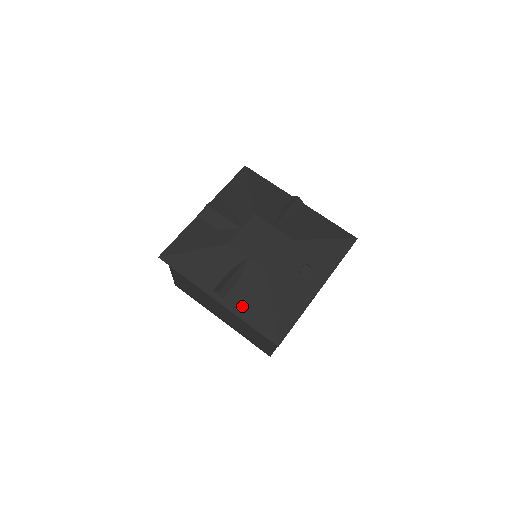
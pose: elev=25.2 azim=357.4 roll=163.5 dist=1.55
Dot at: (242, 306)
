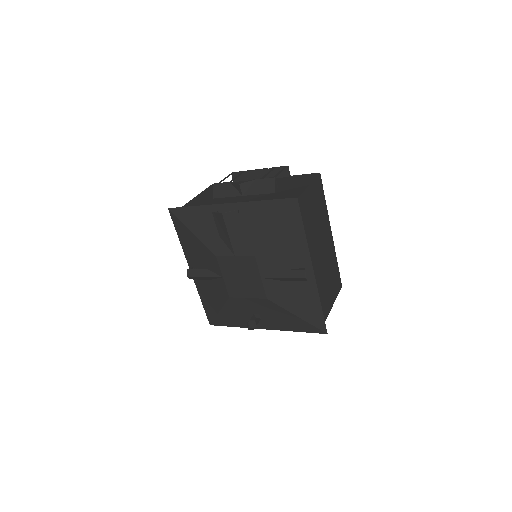
Dot at: (203, 291)
